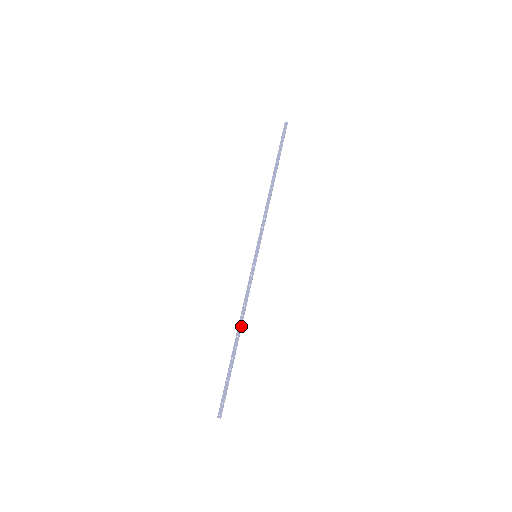
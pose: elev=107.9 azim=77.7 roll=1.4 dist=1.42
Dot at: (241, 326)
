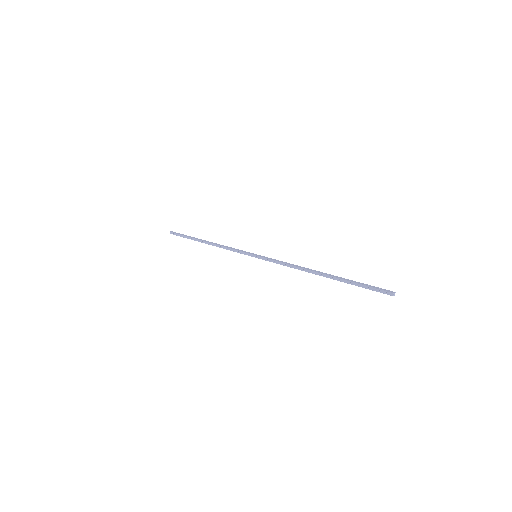
Dot at: (311, 269)
